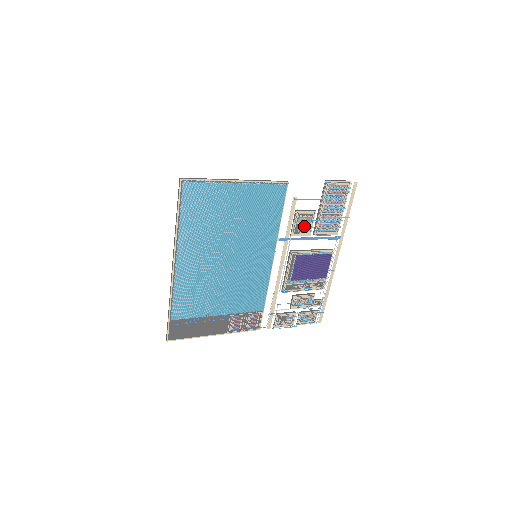
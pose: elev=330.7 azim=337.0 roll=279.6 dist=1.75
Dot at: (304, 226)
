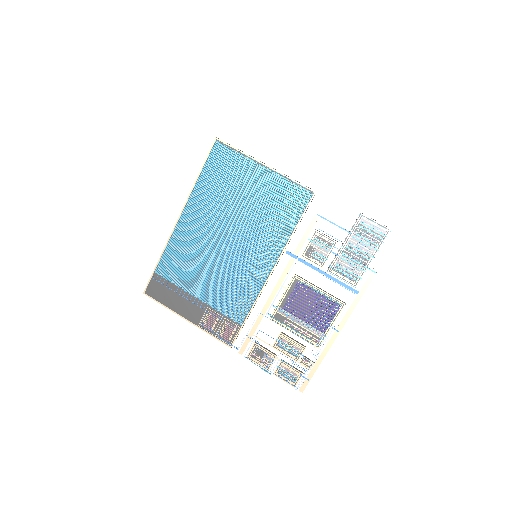
Dot at: (319, 253)
